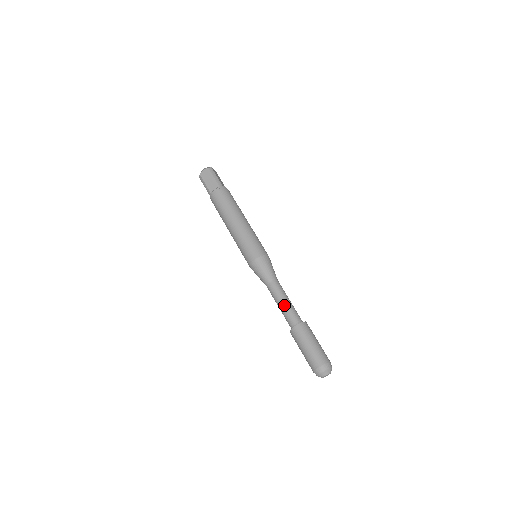
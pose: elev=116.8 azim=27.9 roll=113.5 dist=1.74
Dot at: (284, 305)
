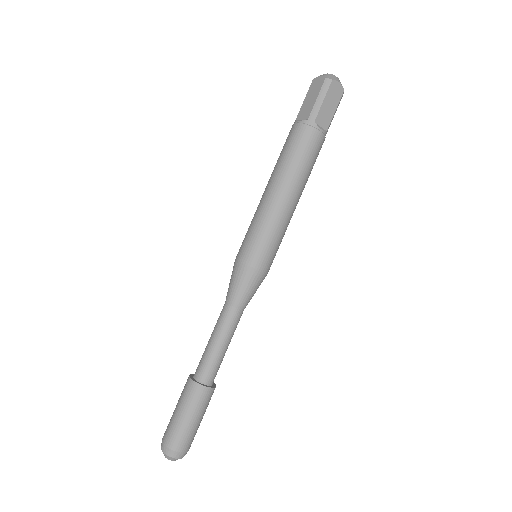
Dot at: (209, 344)
